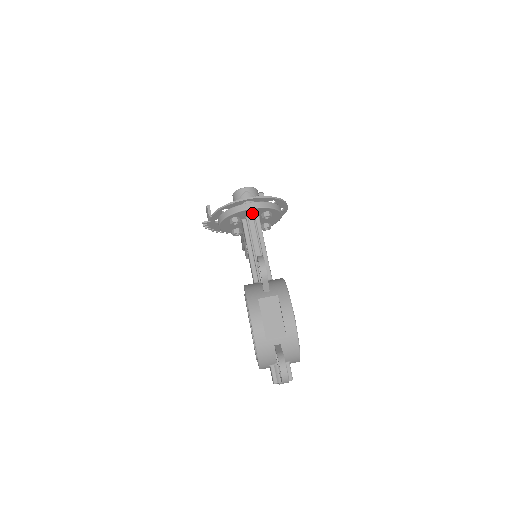
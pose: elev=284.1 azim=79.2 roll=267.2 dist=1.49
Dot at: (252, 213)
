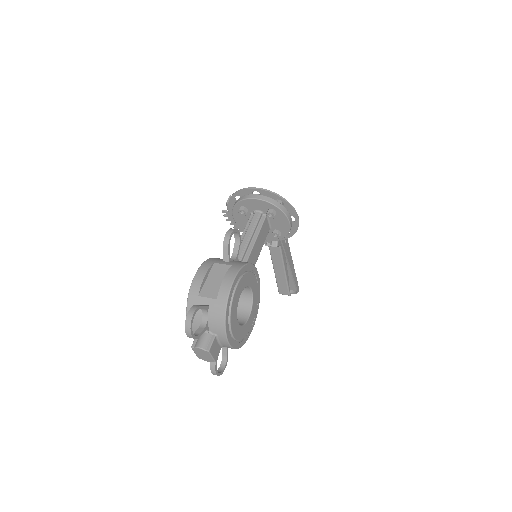
Dot at: (258, 207)
